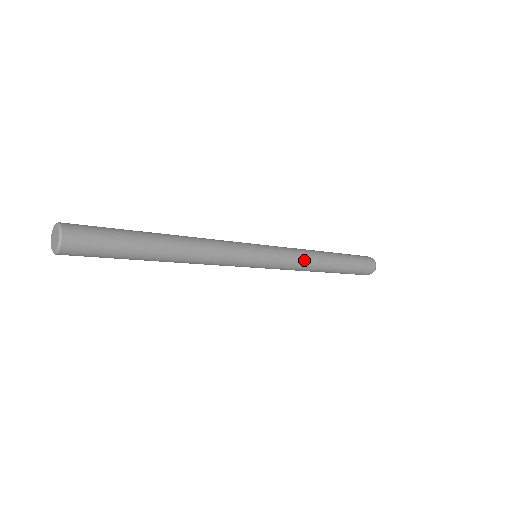
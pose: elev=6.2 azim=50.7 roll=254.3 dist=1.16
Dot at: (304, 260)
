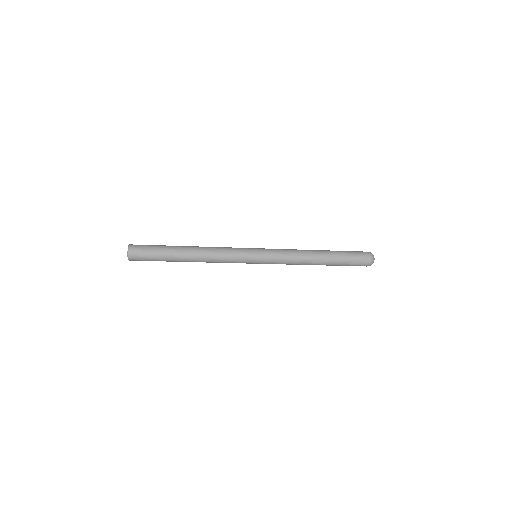
Dot at: (293, 251)
